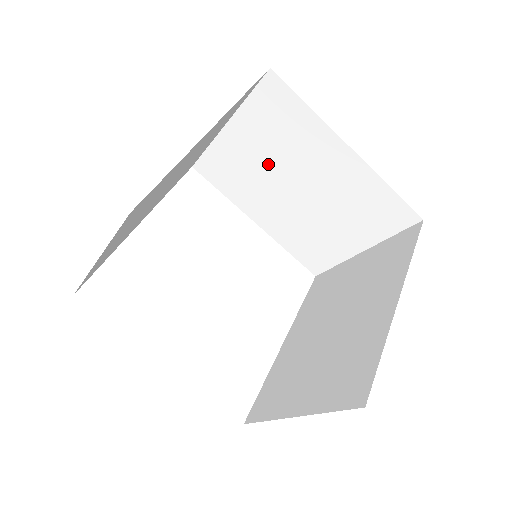
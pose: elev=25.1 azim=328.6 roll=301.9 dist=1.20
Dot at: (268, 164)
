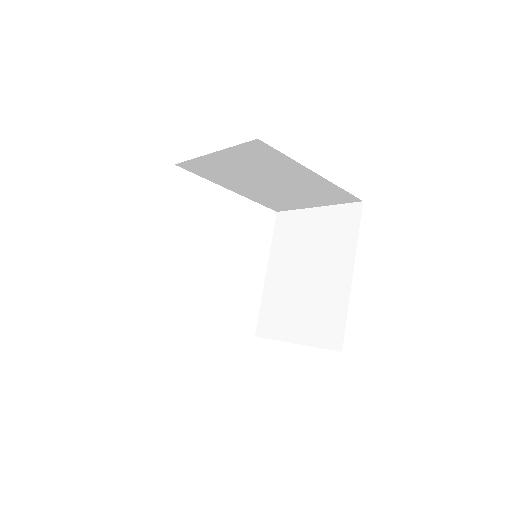
Dot at: (247, 171)
